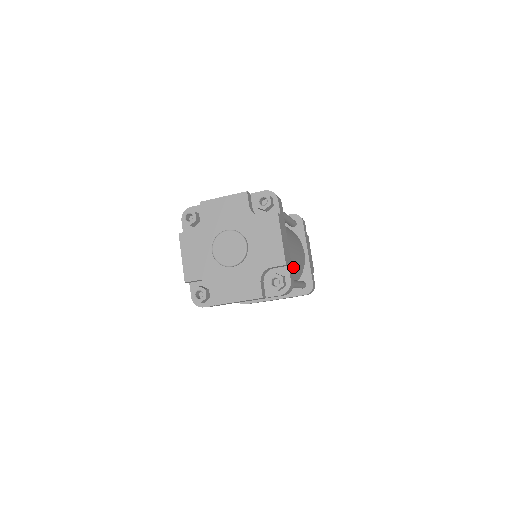
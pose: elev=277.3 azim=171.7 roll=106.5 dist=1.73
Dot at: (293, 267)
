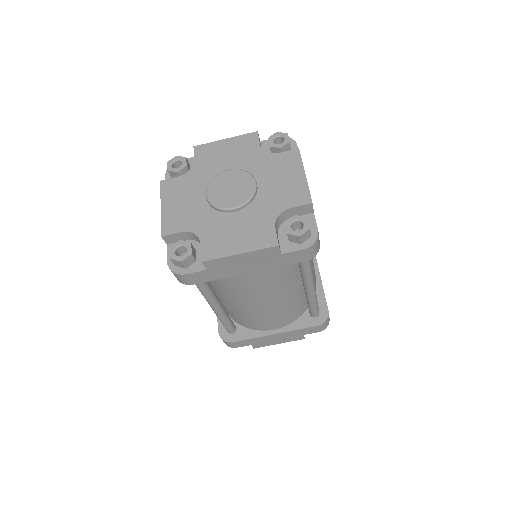
Dot at: occluded
